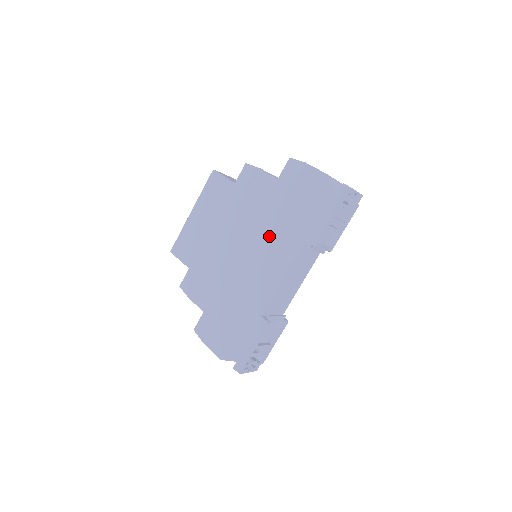
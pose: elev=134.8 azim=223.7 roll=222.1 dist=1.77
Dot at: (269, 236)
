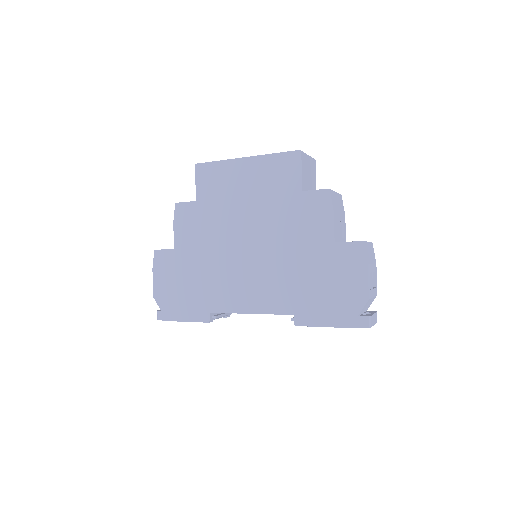
Dot at: (277, 272)
